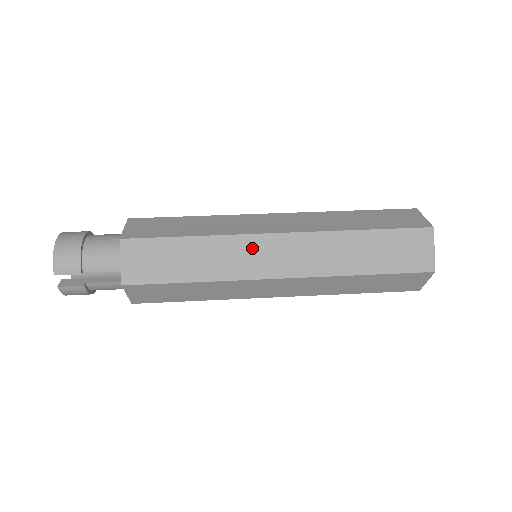
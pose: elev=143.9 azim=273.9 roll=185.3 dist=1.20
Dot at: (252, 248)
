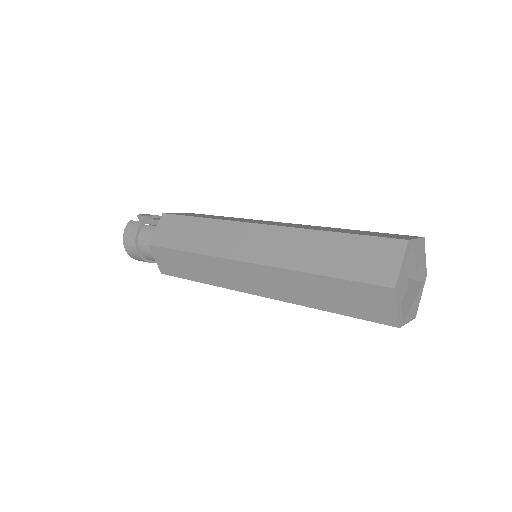
Dot at: occluded
